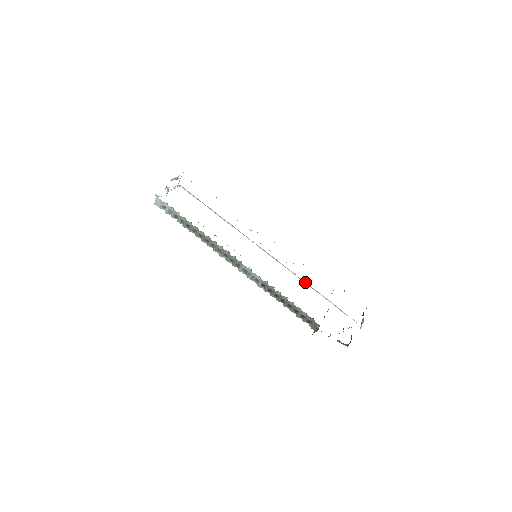
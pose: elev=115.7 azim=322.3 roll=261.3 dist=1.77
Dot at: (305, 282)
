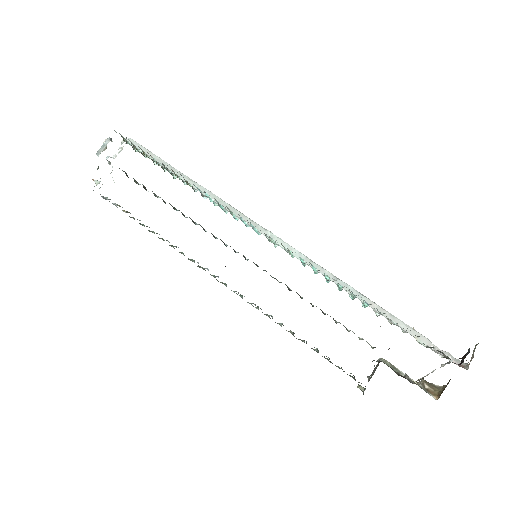
Dot at: (350, 289)
